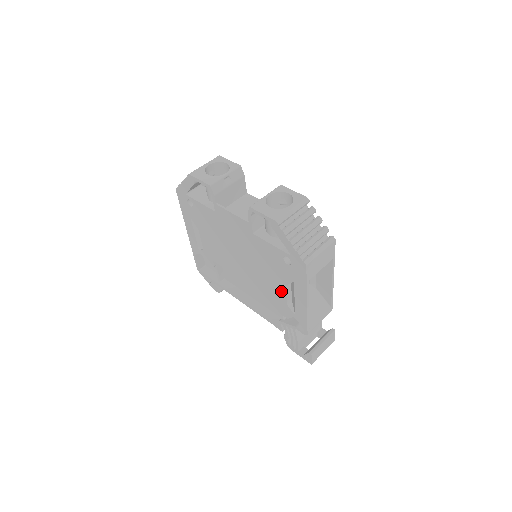
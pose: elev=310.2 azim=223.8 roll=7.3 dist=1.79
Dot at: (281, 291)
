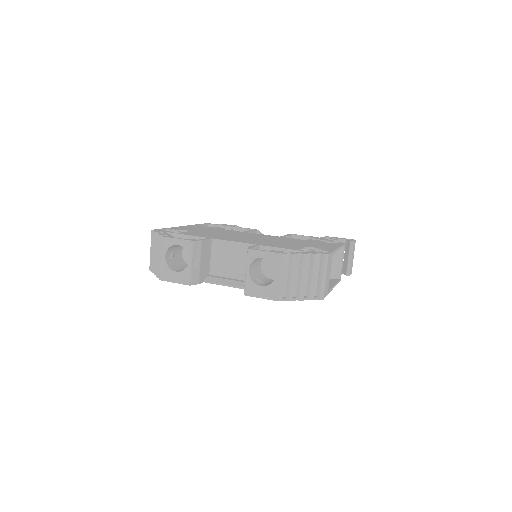
Dot at: occluded
